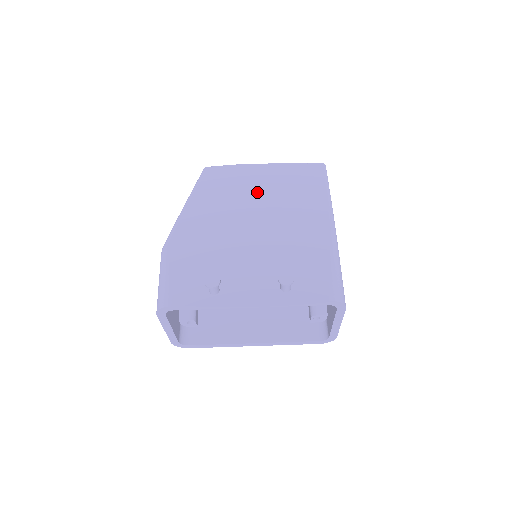
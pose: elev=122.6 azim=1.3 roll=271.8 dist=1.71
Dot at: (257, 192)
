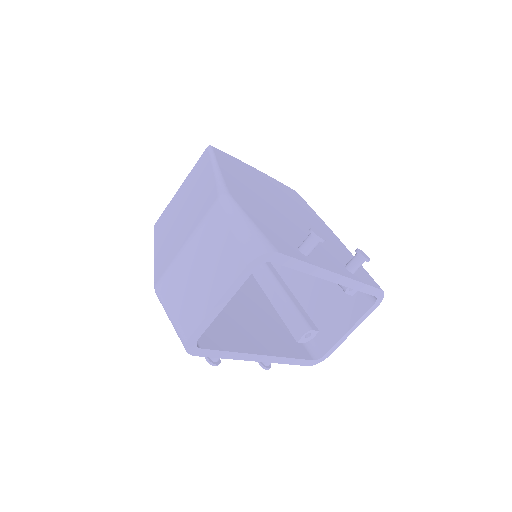
Dot at: (269, 187)
